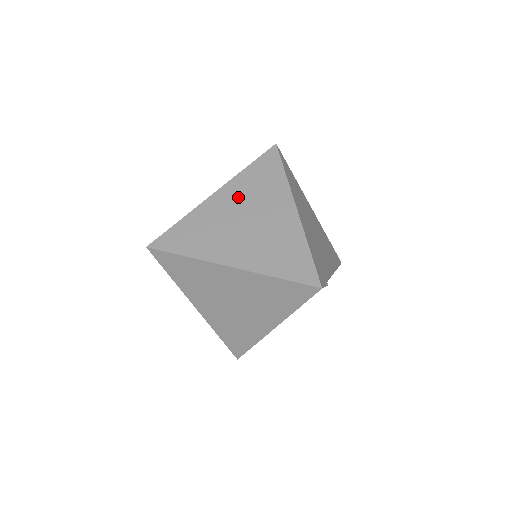
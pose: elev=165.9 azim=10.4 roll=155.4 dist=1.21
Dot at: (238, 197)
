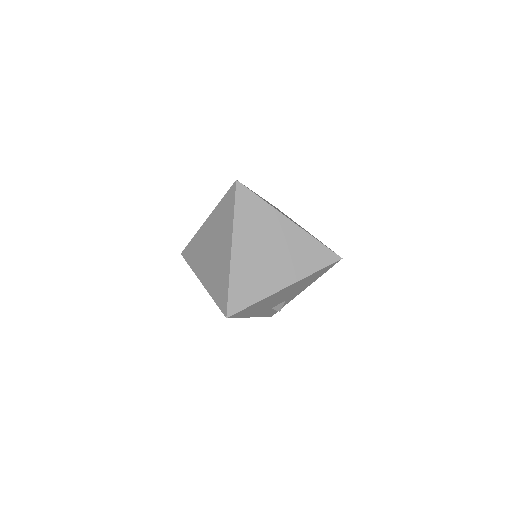
Dot at: occluded
